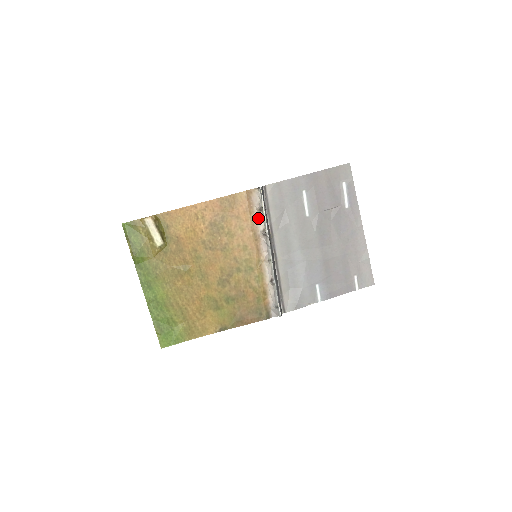
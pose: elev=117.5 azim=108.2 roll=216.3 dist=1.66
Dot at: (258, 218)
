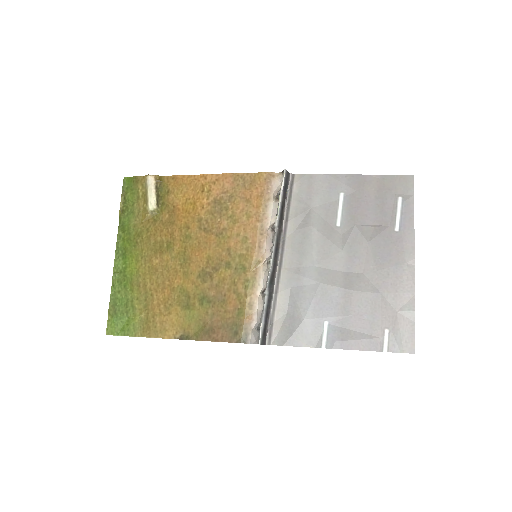
Dot at: (272, 208)
